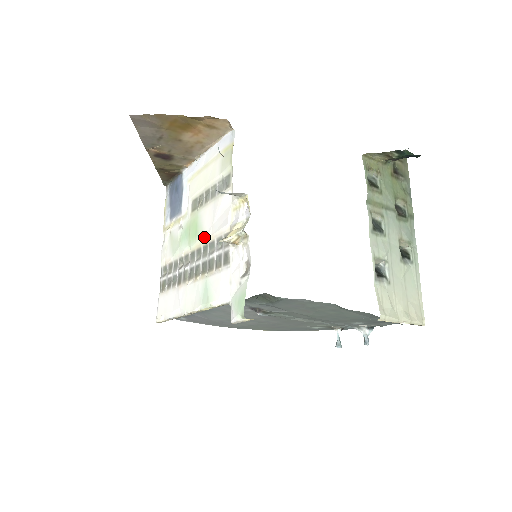
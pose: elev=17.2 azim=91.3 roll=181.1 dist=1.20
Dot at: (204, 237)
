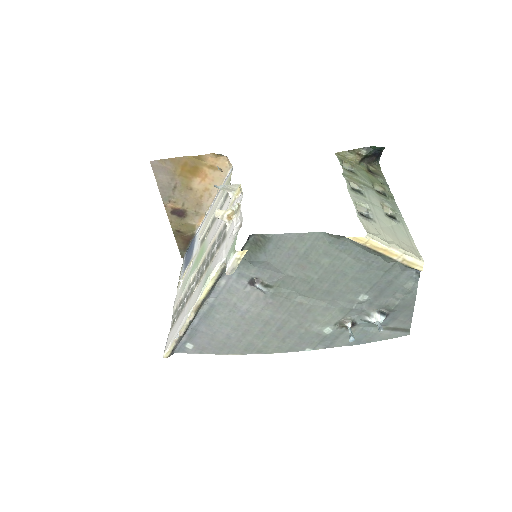
Dot at: (208, 247)
